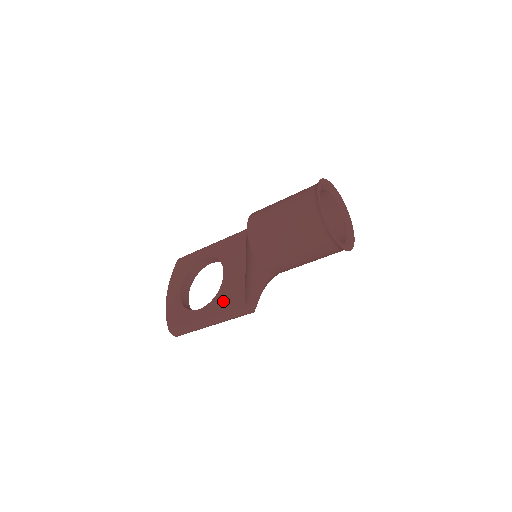
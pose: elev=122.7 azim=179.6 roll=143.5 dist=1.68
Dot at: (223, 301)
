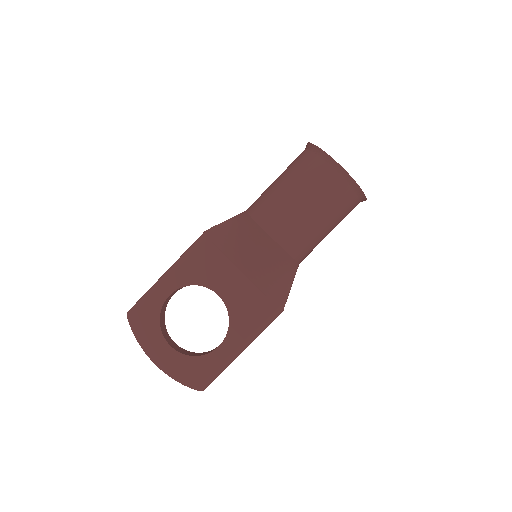
Dot at: (245, 320)
